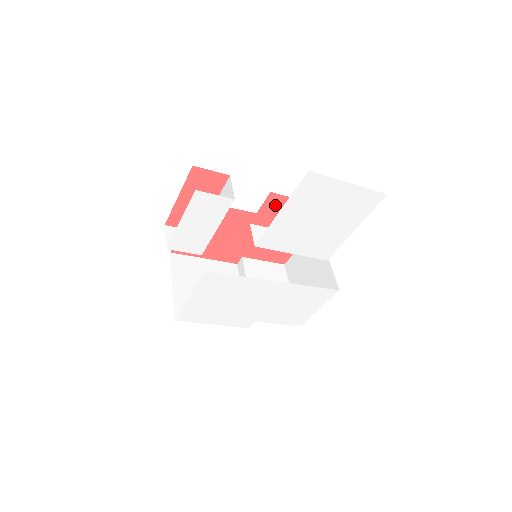
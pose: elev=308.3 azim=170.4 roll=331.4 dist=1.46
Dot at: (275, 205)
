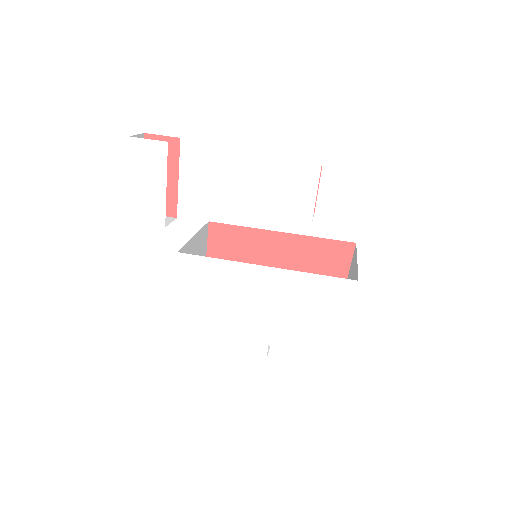
Dot at: occluded
